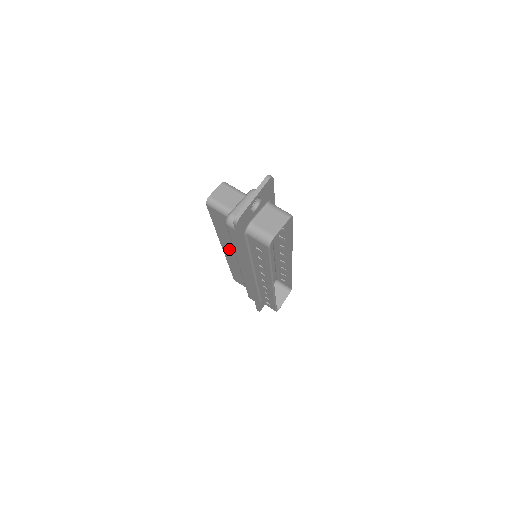
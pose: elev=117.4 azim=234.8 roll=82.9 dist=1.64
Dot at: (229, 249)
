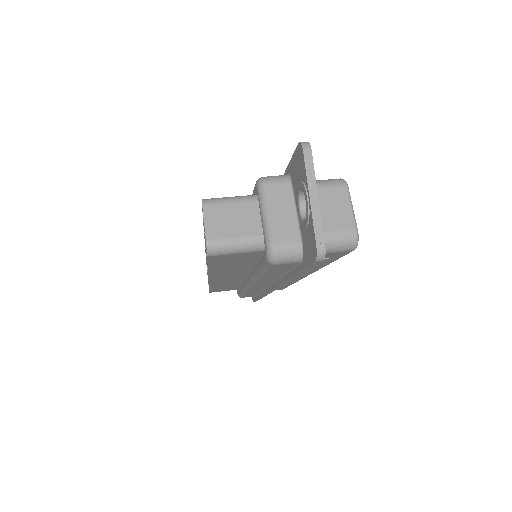
Dot at: (225, 276)
